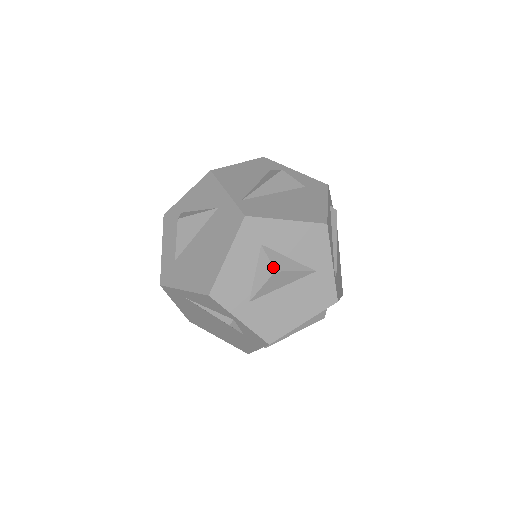
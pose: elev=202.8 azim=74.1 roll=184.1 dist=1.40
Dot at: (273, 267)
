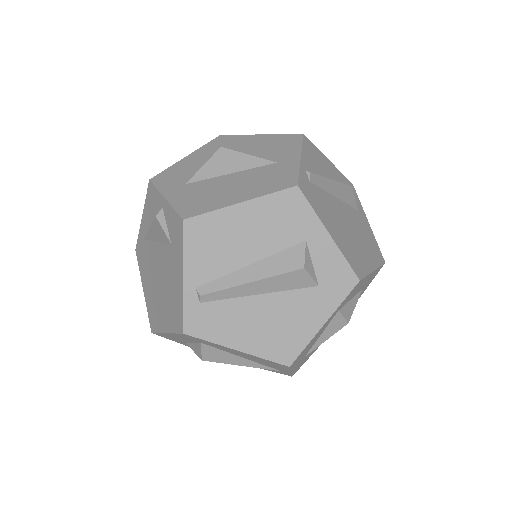
Dot at: (222, 147)
